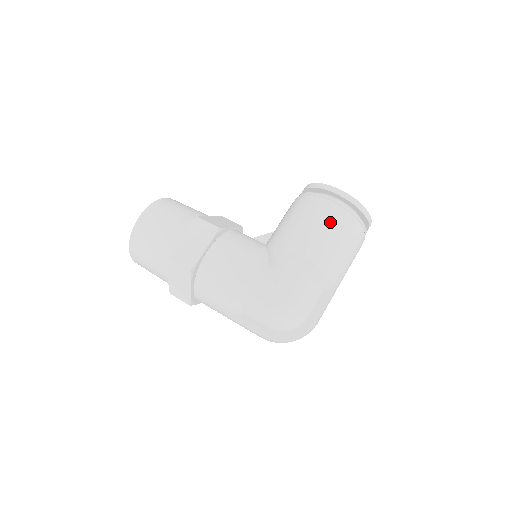
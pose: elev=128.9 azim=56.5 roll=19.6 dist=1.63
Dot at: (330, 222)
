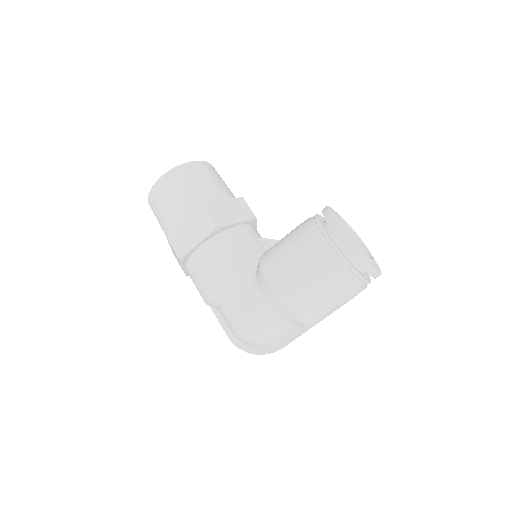
Dot at: (318, 271)
